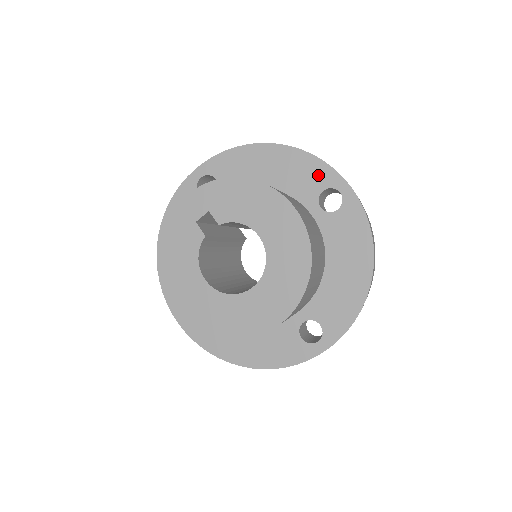
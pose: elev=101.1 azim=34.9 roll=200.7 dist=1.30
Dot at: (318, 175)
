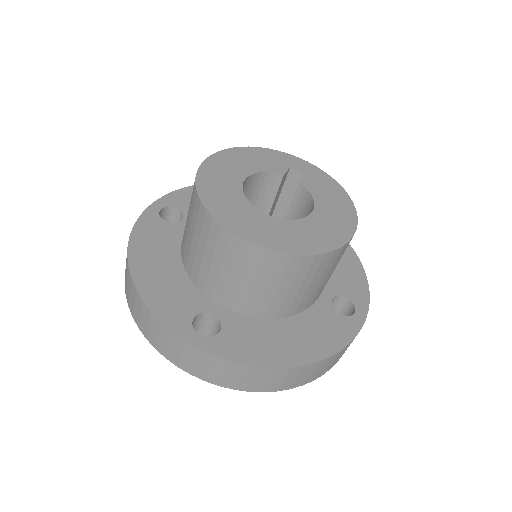
Dot at: (356, 290)
